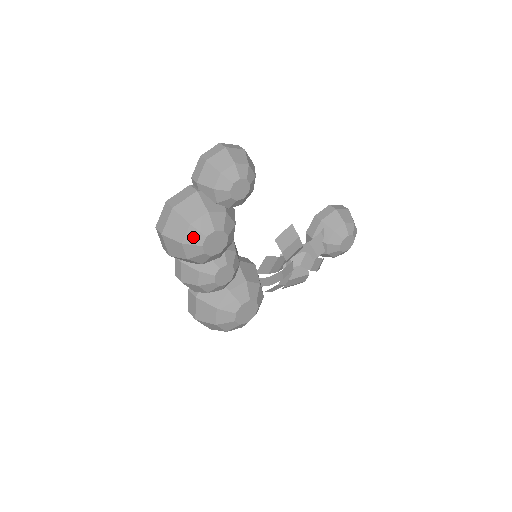
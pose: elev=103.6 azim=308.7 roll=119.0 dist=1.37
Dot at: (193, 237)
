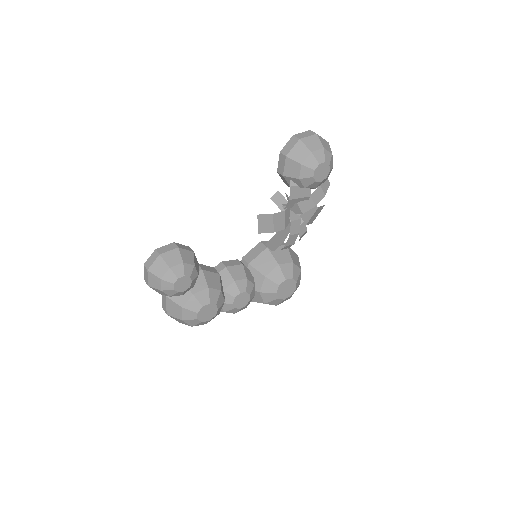
Dot at: (192, 323)
